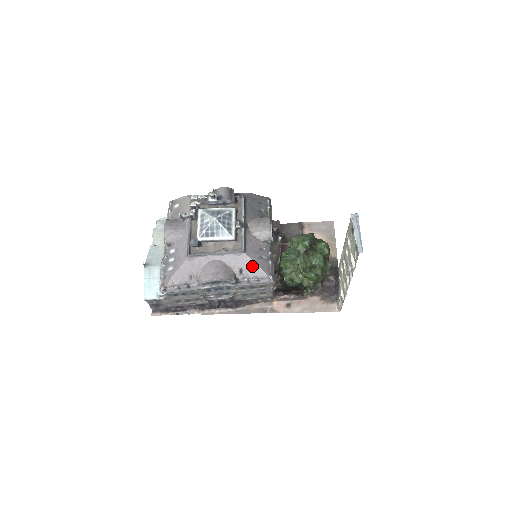
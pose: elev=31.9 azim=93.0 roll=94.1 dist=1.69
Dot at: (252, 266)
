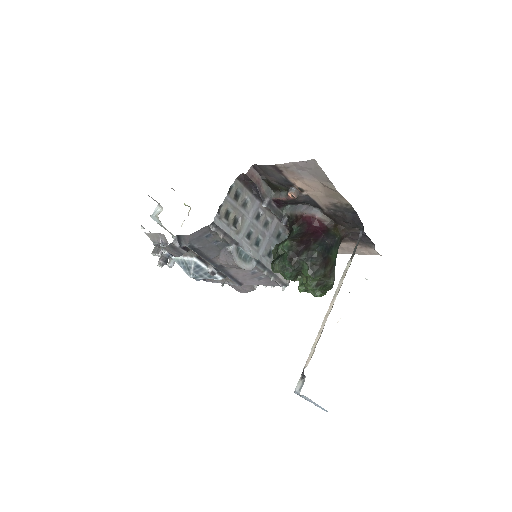
Dot at: occluded
